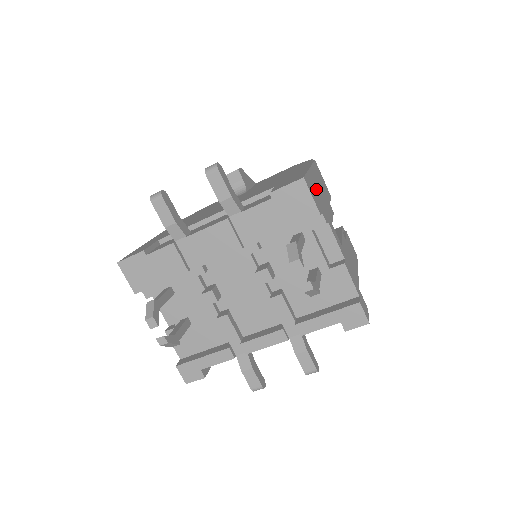
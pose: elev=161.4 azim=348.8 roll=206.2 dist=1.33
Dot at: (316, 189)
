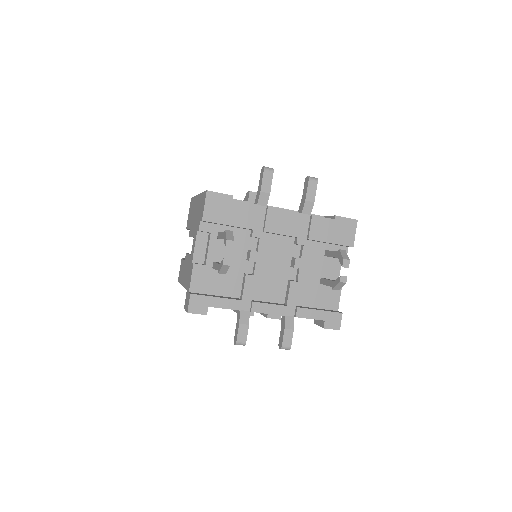
Dot at: occluded
